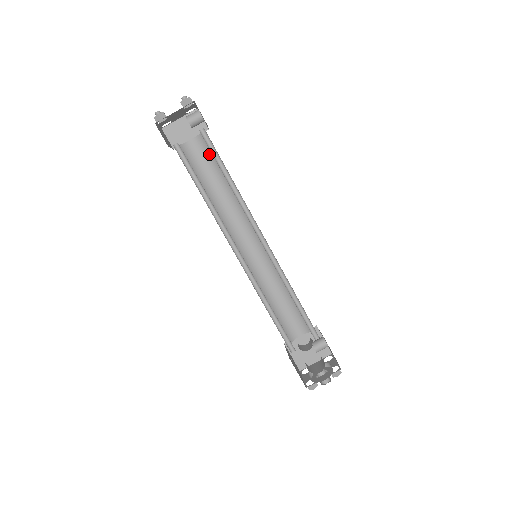
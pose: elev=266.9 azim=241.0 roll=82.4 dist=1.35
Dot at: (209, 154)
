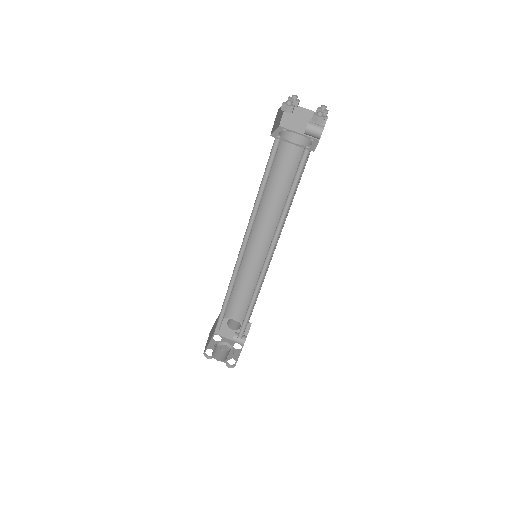
Dot at: (299, 159)
